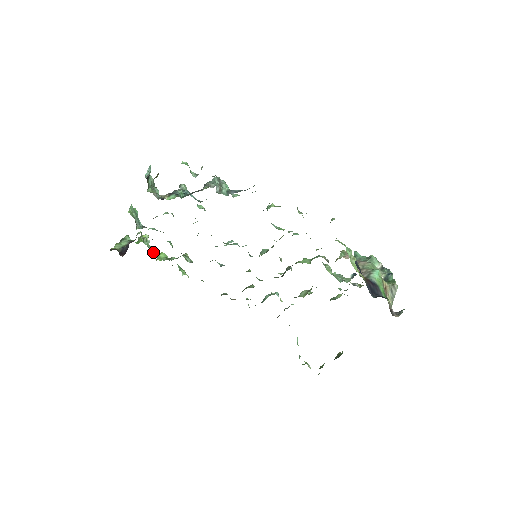
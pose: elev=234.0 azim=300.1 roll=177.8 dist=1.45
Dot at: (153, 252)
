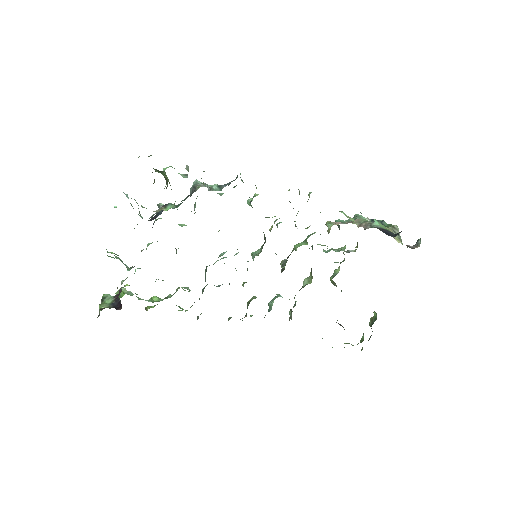
Dot at: occluded
